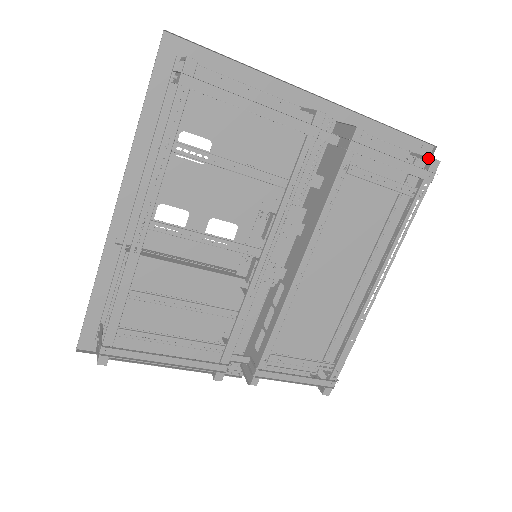
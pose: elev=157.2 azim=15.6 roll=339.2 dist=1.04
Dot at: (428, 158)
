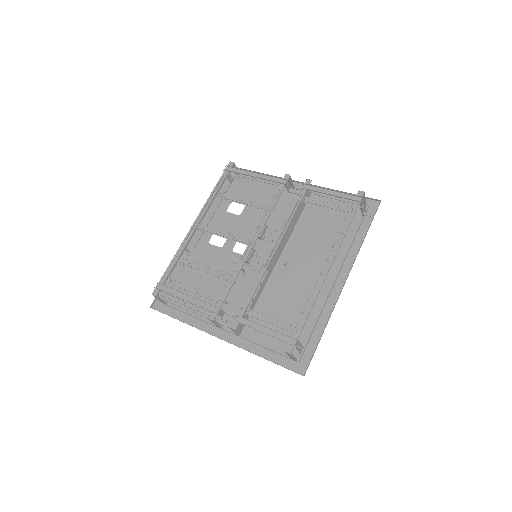
Dot at: occluded
